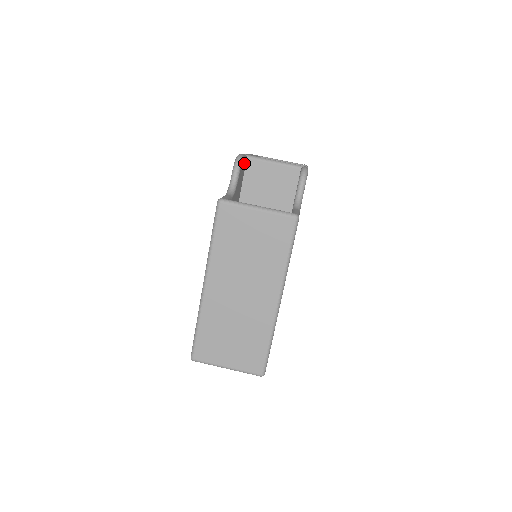
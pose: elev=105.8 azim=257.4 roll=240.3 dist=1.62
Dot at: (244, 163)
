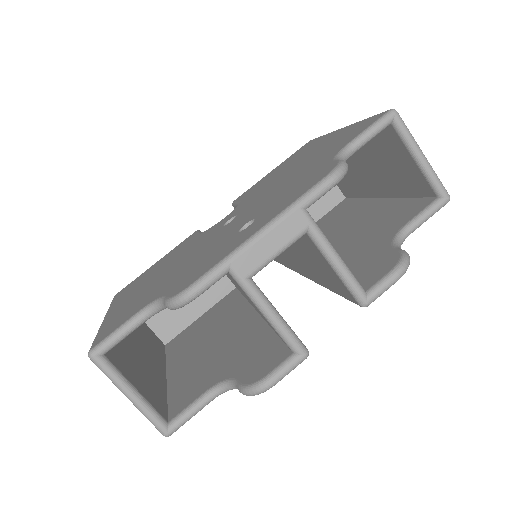
Dot at: occluded
